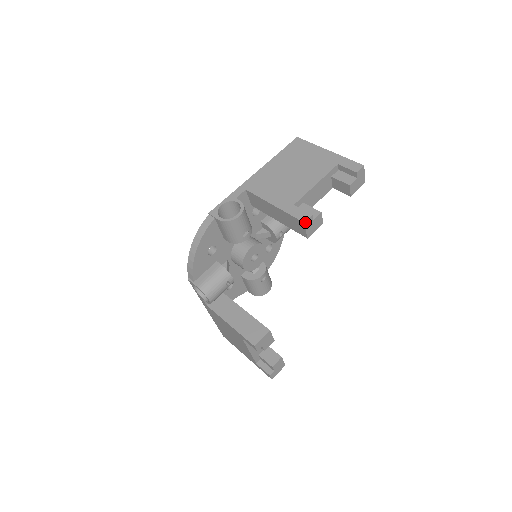
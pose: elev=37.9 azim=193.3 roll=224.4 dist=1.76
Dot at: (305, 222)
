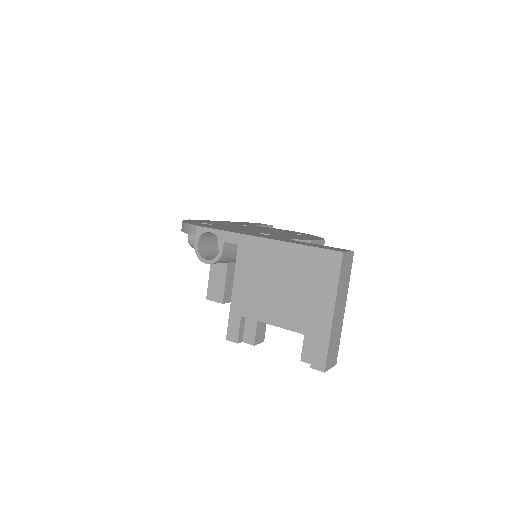
Dot at: (228, 340)
